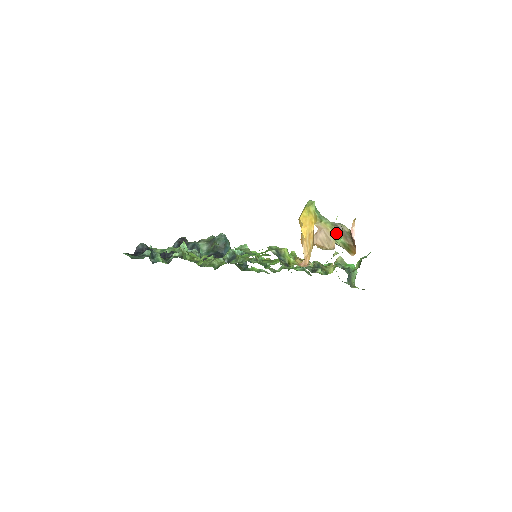
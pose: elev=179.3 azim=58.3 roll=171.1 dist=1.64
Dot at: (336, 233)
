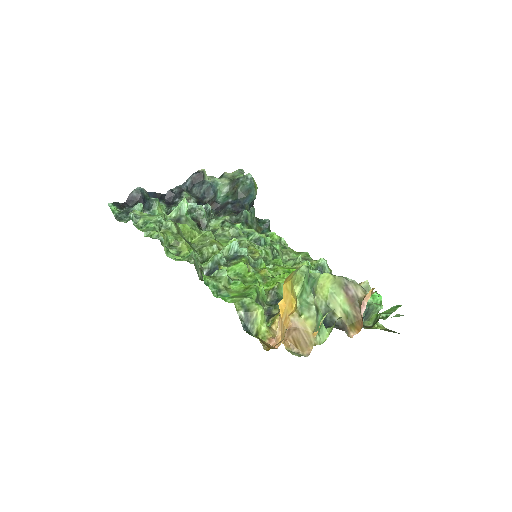
Dot at: (342, 297)
